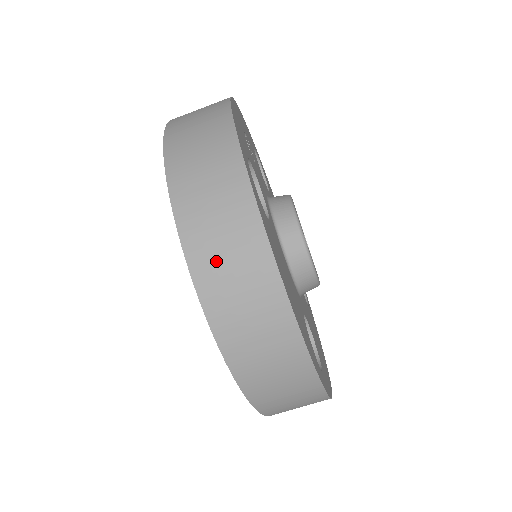
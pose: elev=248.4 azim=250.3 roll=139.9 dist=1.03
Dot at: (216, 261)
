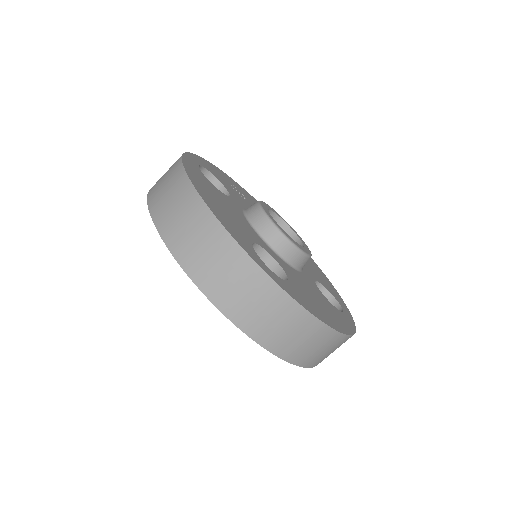
Dot at: (159, 191)
